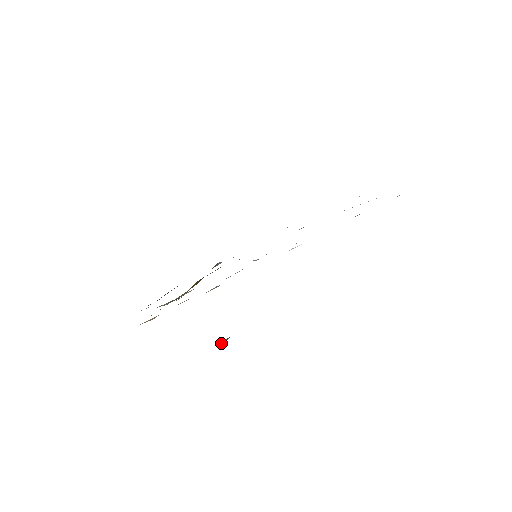
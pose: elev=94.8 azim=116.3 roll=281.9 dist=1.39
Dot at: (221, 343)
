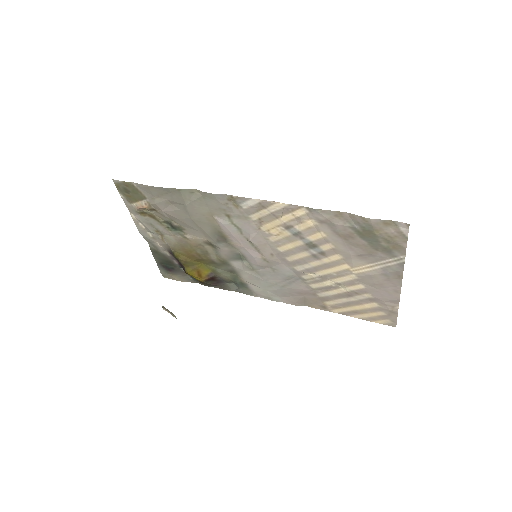
Dot at: (164, 307)
